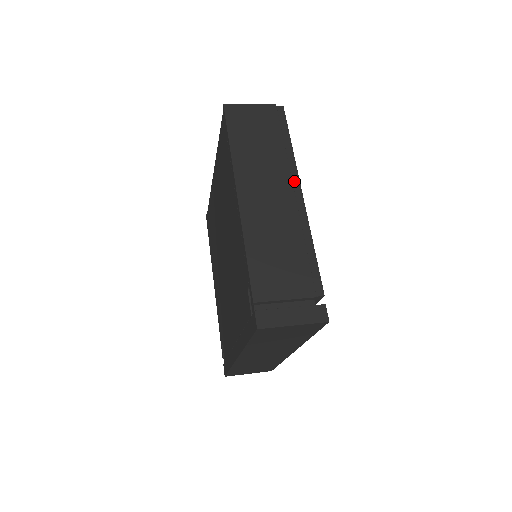
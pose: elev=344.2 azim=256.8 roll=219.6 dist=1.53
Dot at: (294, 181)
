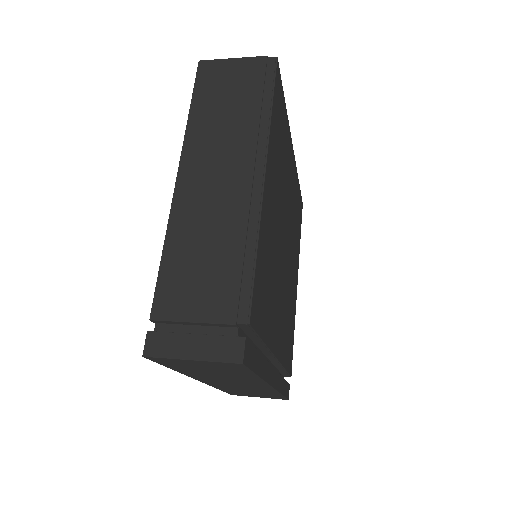
Dot at: (258, 159)
